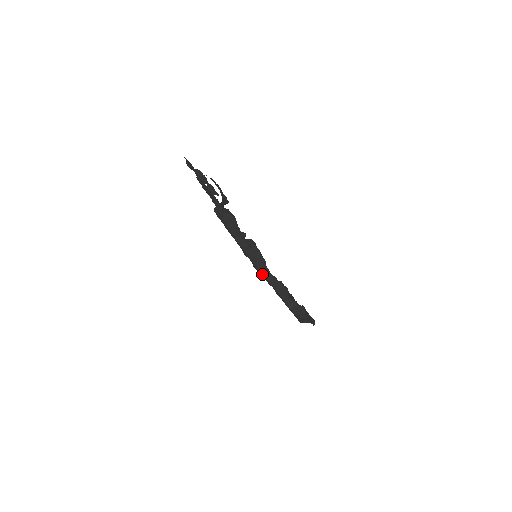
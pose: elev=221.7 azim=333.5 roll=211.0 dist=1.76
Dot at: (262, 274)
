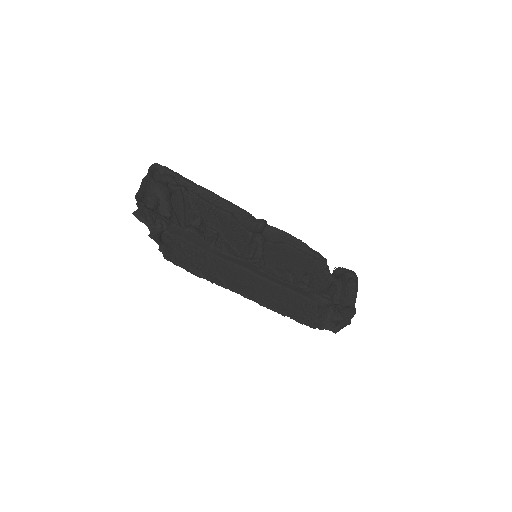
Dot at: (260, 276)
